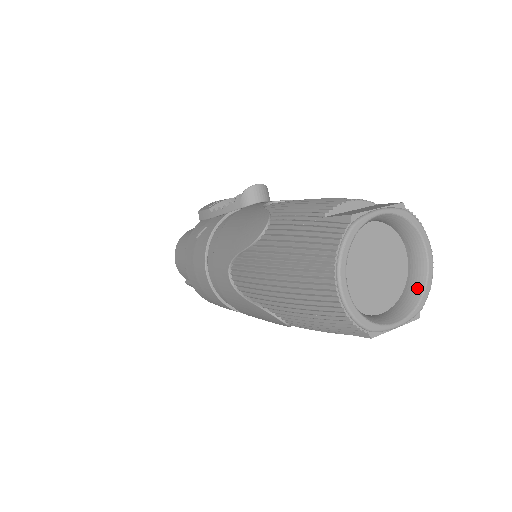
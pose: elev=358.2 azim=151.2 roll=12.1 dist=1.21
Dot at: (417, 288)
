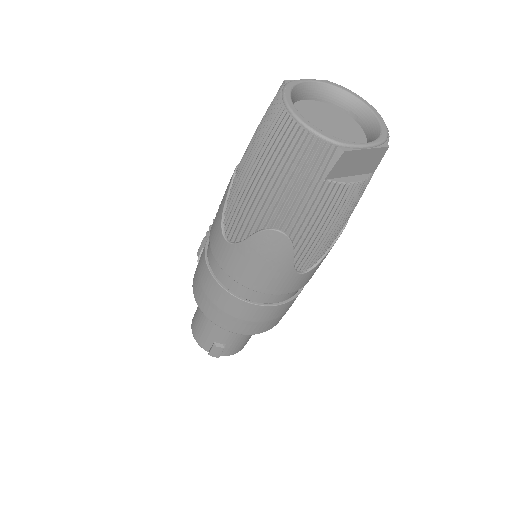
Dot at: (375, 131)
